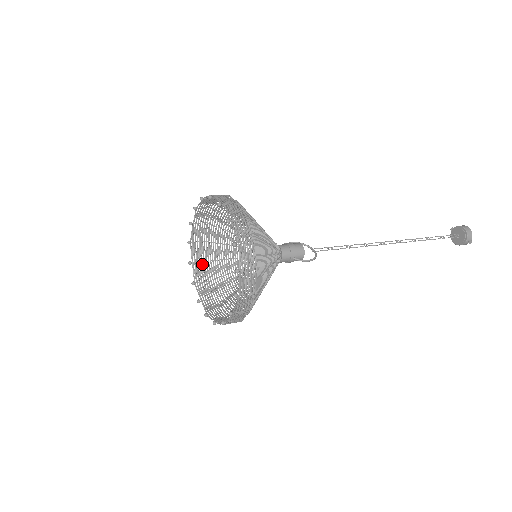
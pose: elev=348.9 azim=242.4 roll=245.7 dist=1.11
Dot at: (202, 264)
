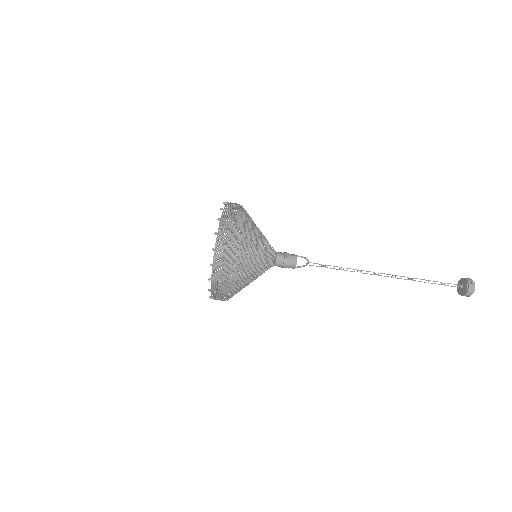
Dot at: (220, 293)
